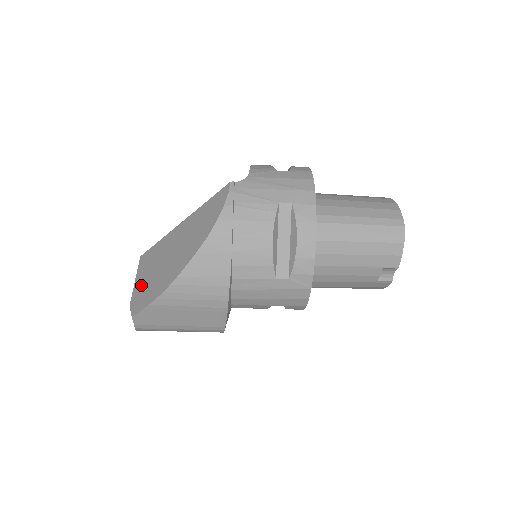
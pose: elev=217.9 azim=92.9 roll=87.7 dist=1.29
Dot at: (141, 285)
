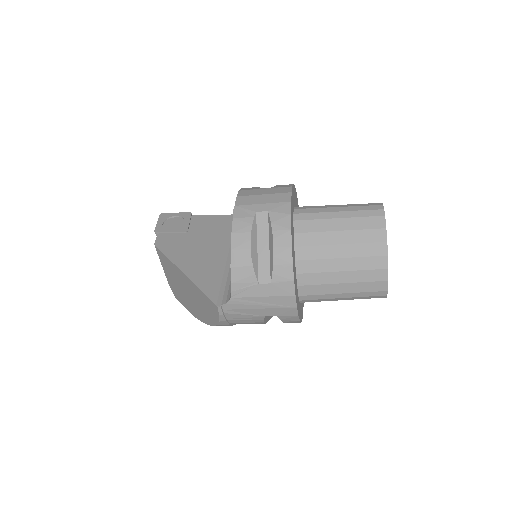
Dot at: (170, 280)
